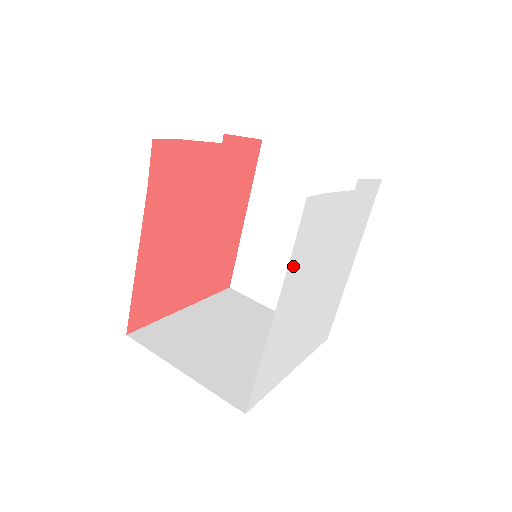
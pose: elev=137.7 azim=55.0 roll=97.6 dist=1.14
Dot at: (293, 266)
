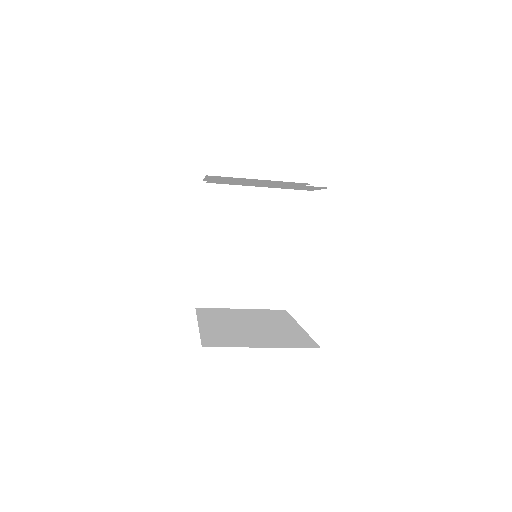
Dot at: occluded
